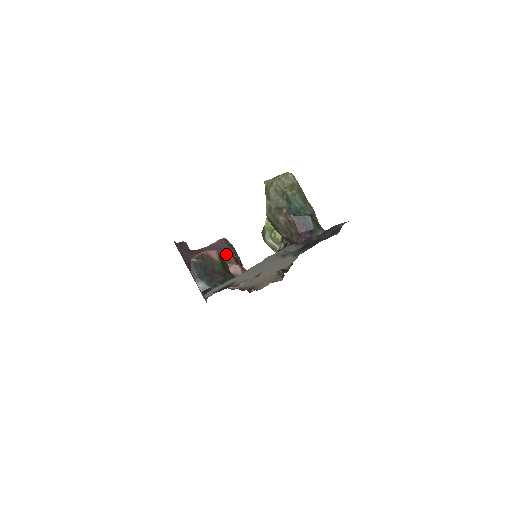
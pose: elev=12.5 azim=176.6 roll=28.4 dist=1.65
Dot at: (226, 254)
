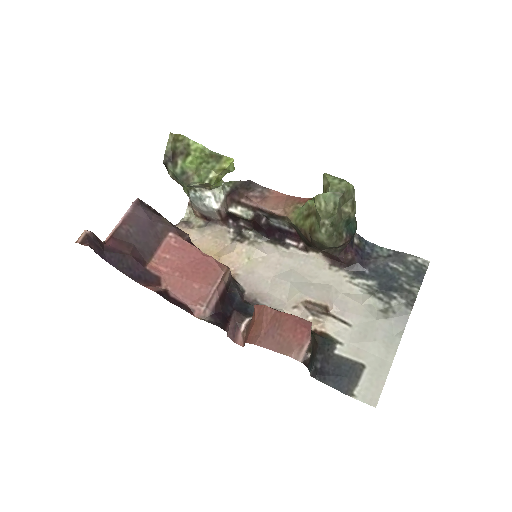
Dot at: (166, 234)
